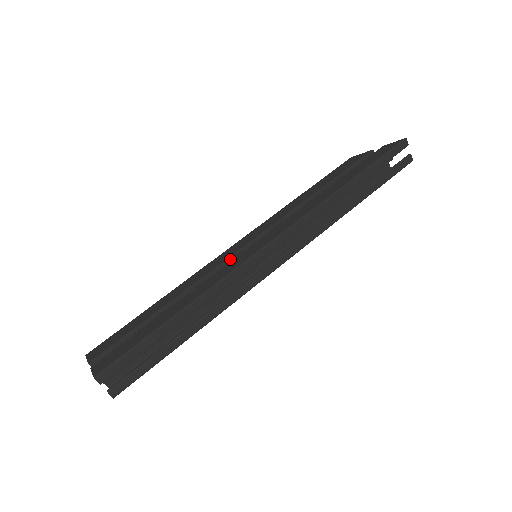
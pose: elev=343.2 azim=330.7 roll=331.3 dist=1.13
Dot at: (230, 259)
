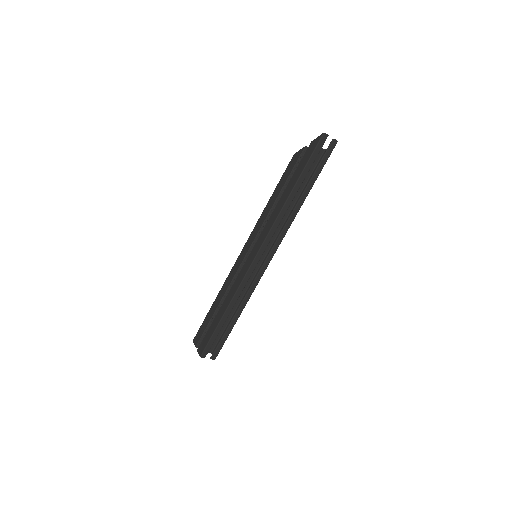
Dot at: (241, 266)
